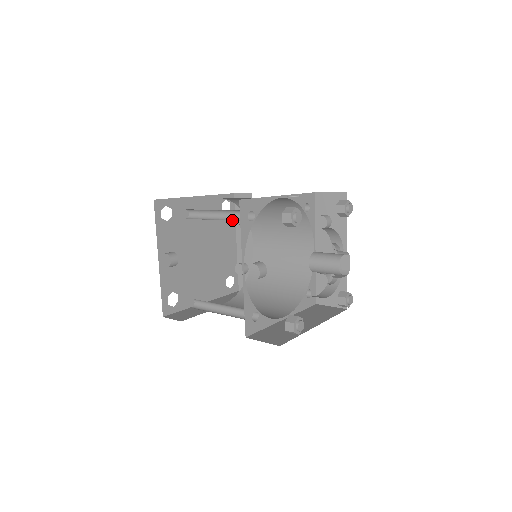
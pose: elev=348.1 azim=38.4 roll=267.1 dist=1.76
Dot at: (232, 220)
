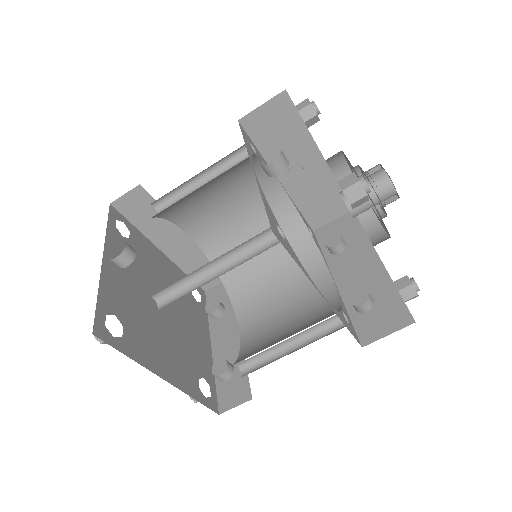
Dot at: occluded
